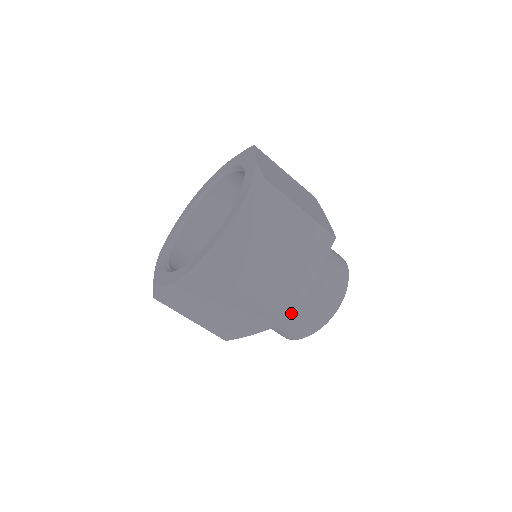
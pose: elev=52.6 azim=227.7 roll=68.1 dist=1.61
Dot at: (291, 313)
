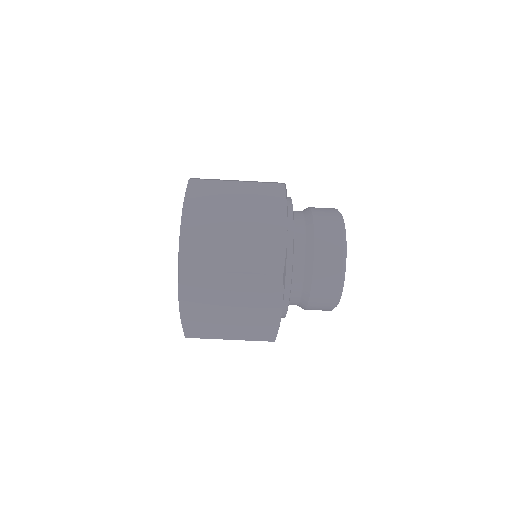
Dot at: (299, 306)
